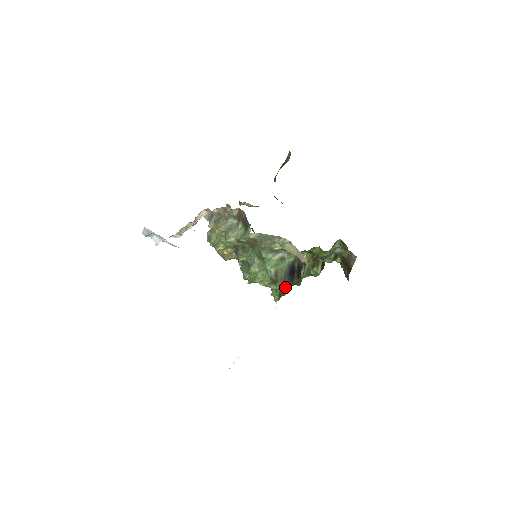
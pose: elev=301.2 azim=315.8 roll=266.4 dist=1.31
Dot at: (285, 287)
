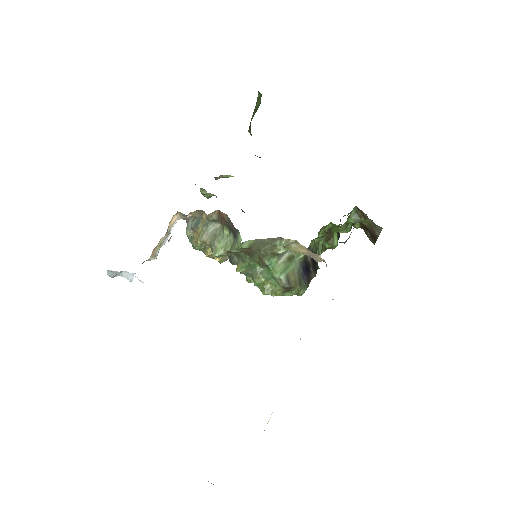
Dot at: (303, 290)
